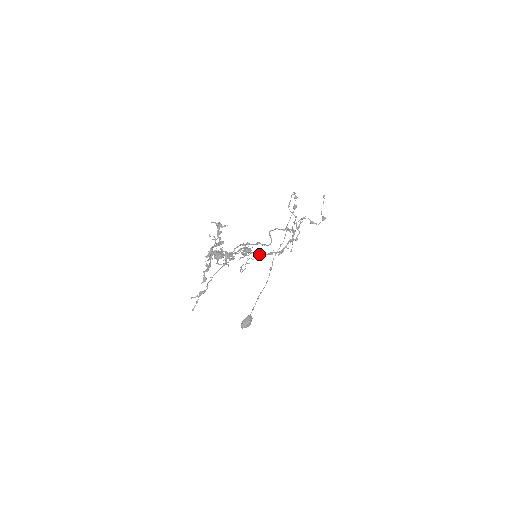
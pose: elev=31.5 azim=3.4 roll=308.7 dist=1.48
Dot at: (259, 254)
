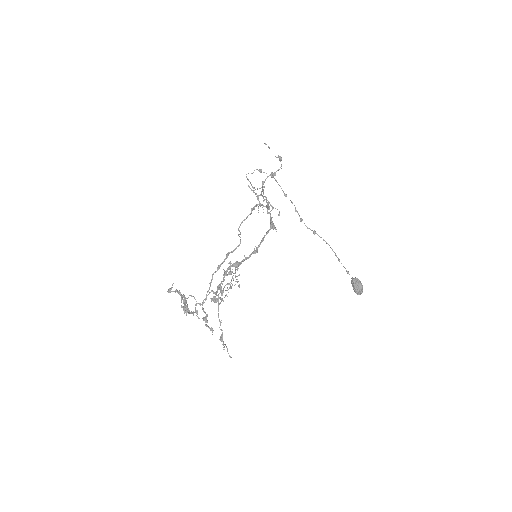
Dot at: (250, 254)
